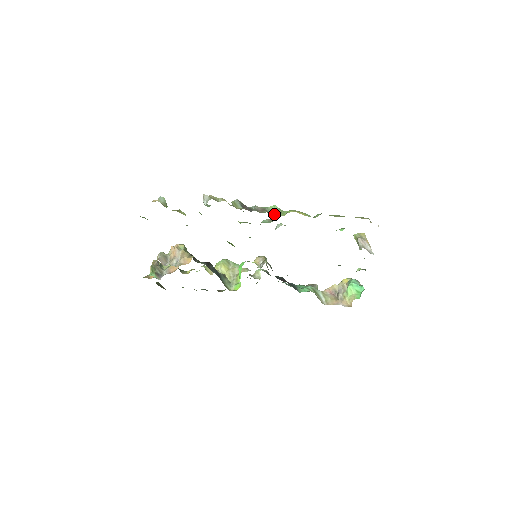
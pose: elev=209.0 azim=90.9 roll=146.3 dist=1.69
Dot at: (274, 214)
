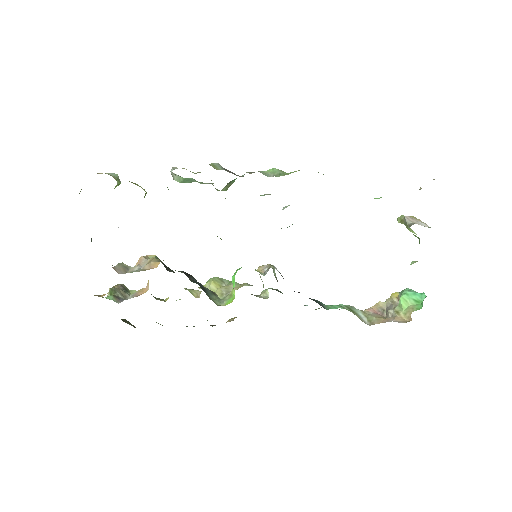
Dot at: (272, 175)
